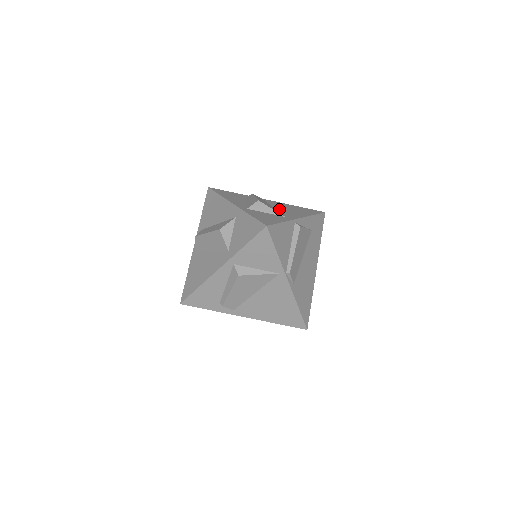
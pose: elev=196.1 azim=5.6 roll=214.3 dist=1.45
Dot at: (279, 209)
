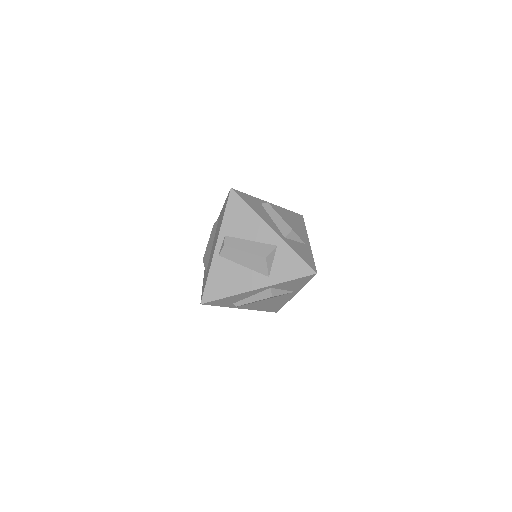
Dot at: (291, 226)
